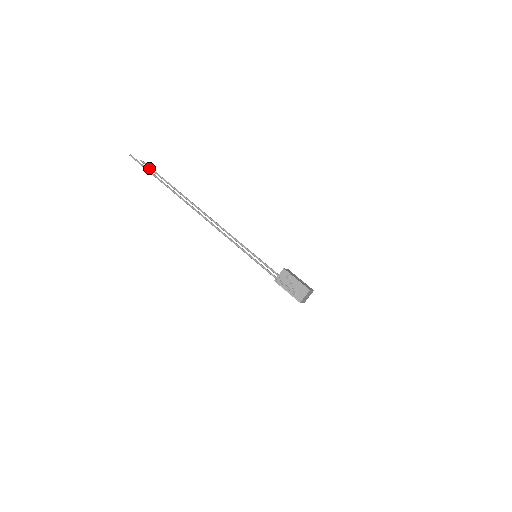
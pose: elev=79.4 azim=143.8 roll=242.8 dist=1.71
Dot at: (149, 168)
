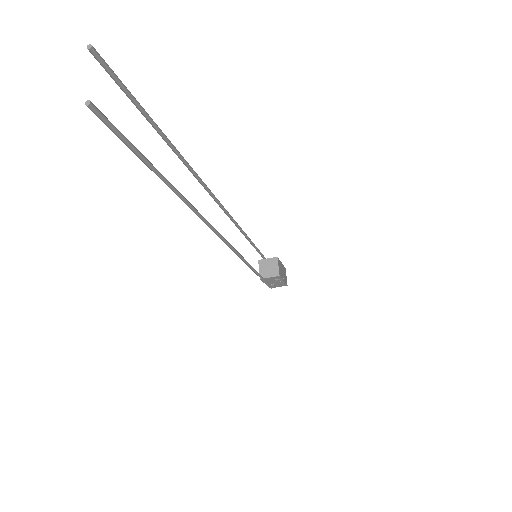
Dot at: occluded
